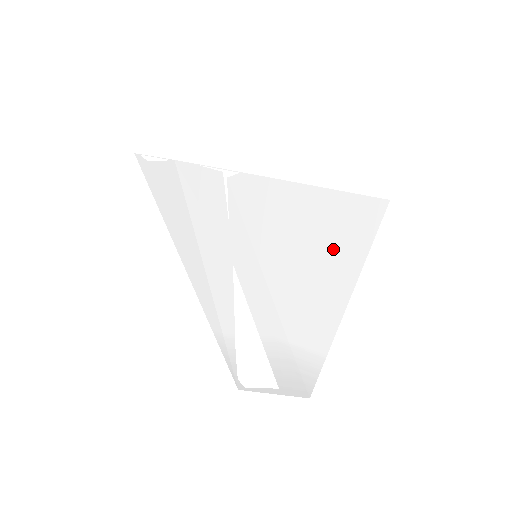
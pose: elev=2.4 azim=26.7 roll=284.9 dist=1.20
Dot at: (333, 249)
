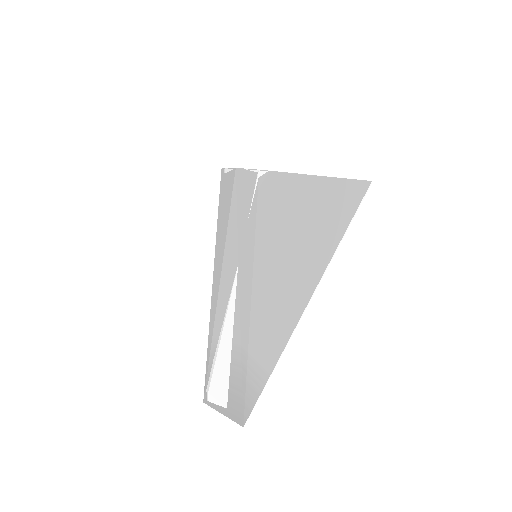
Dot at: (309, 245)
